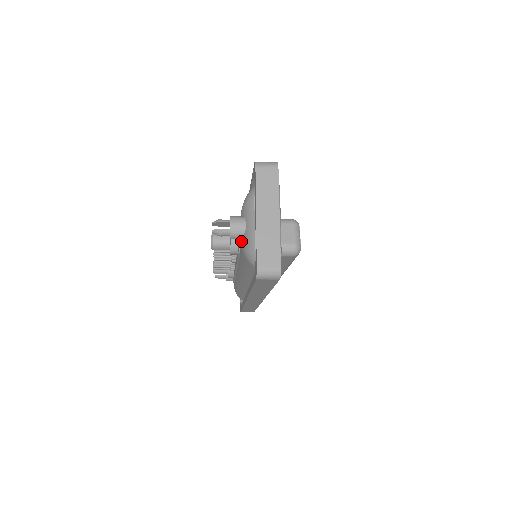
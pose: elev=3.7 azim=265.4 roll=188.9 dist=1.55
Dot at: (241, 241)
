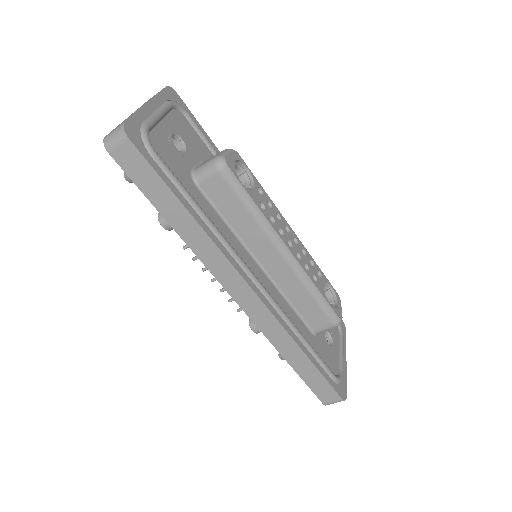
Dot at: occluded
